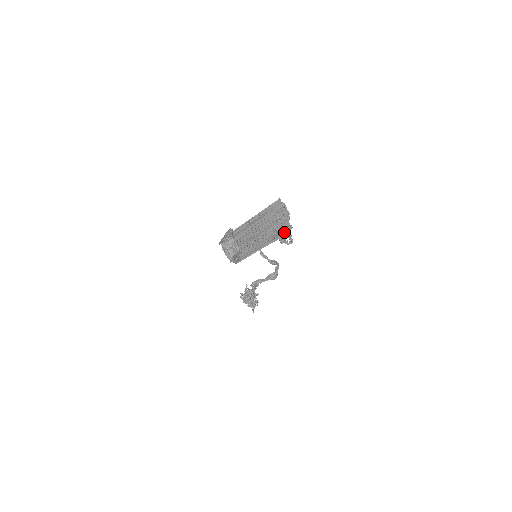
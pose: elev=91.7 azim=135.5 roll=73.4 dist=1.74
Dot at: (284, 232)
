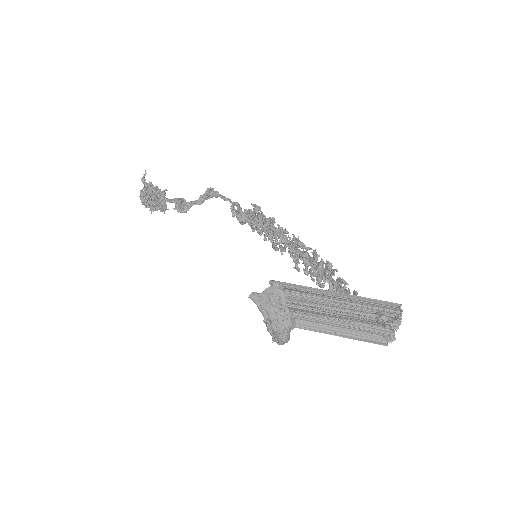
Dot at: (381, 341)
